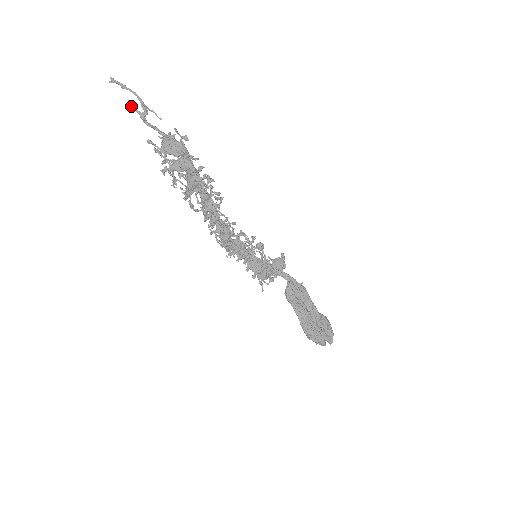
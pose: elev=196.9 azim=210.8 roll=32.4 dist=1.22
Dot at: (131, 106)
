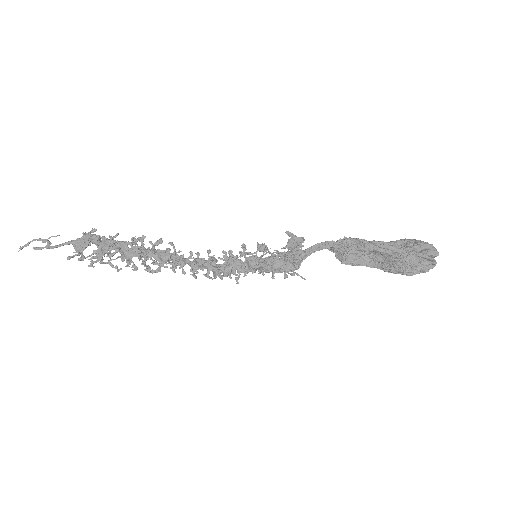
Dot at: (36, 249)
